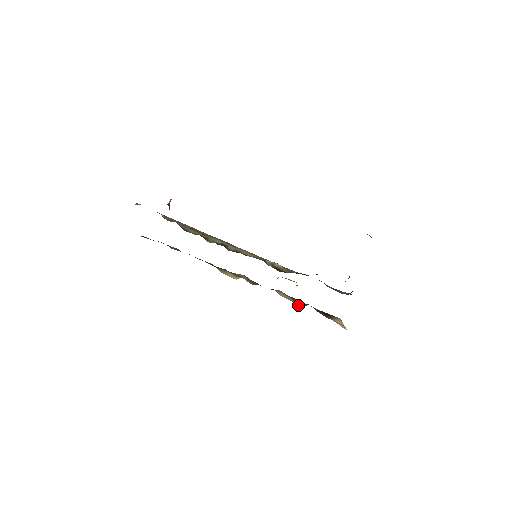
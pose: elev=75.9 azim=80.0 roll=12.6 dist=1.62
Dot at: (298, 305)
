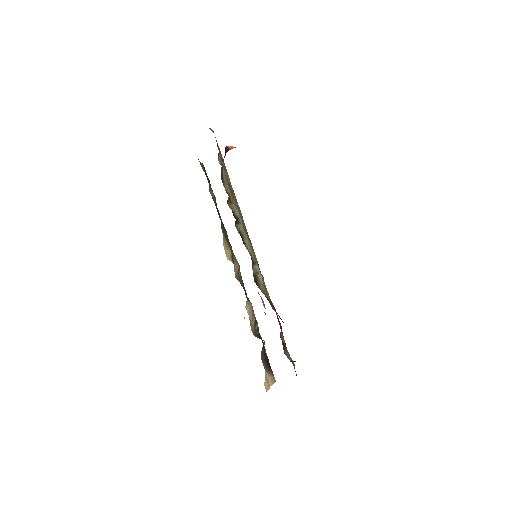
Dot at: (252, 330)
